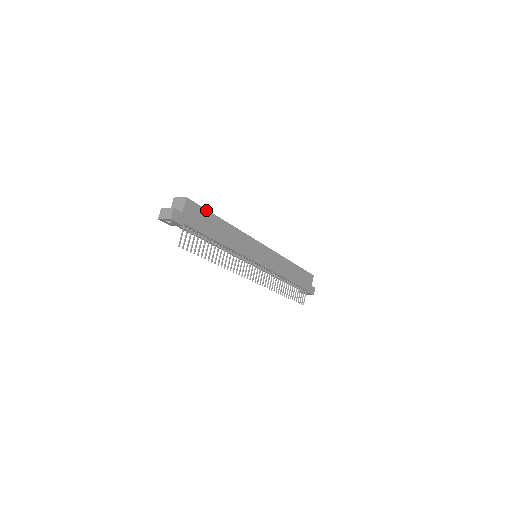
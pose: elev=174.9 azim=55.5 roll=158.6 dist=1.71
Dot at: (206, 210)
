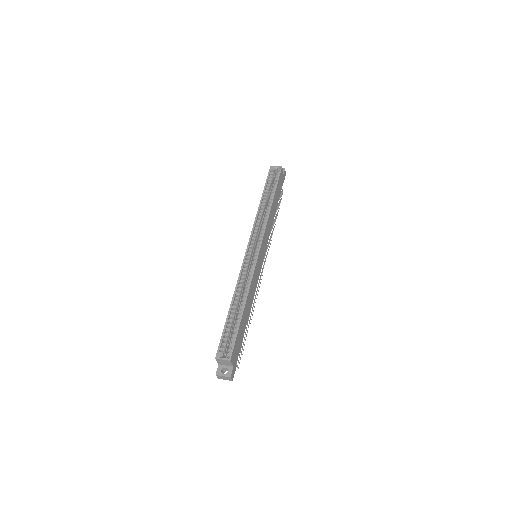
Dot at: (237, 334)
